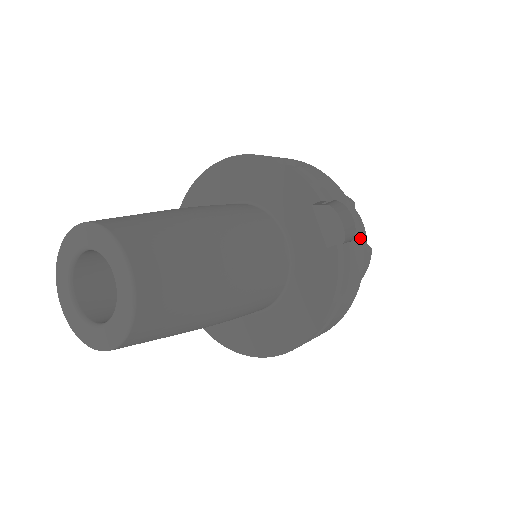
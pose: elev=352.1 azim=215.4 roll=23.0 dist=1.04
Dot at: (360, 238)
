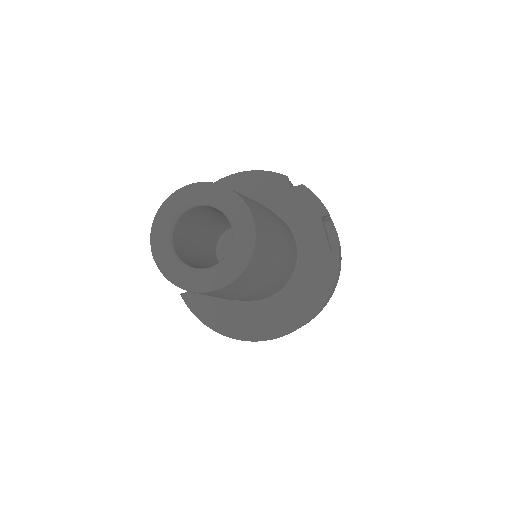
Dot at: occluded
